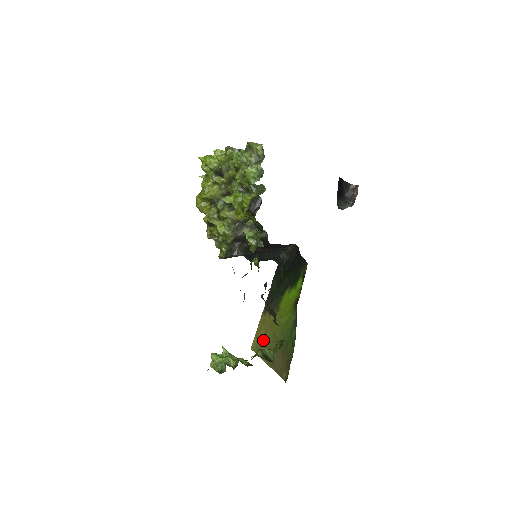
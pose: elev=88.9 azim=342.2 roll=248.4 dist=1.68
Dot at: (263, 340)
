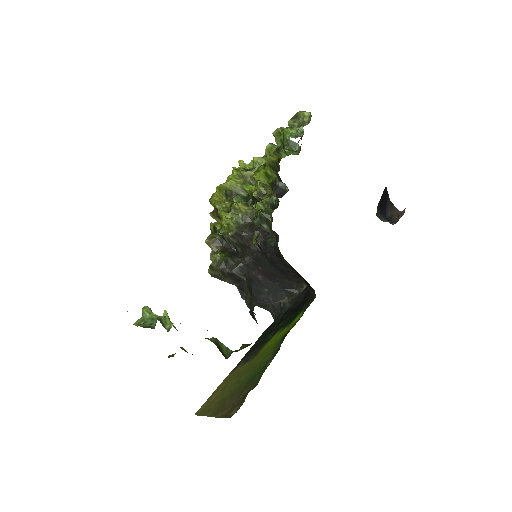
Dot at: (218, 395)
